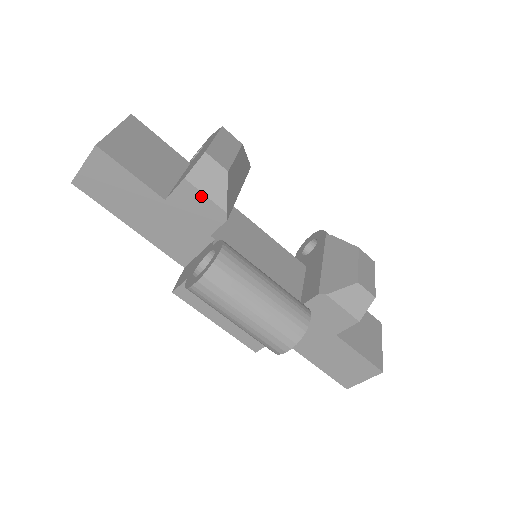
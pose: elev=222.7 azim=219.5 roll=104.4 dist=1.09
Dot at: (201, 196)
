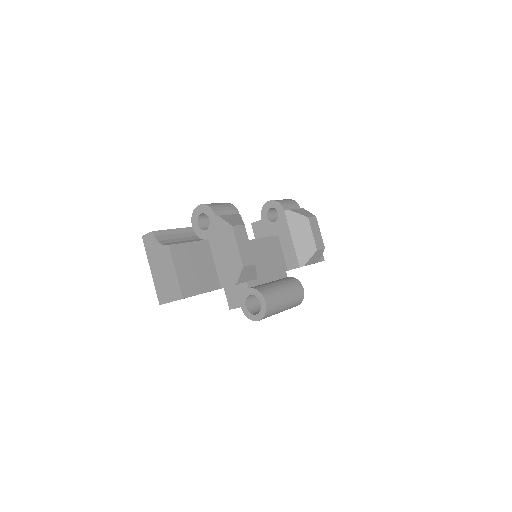
Dot at: occluded
